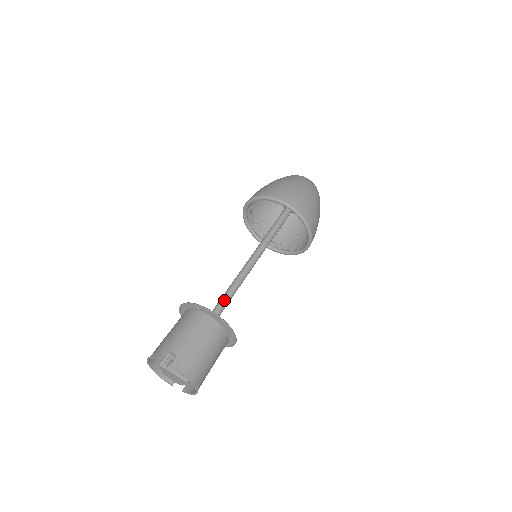
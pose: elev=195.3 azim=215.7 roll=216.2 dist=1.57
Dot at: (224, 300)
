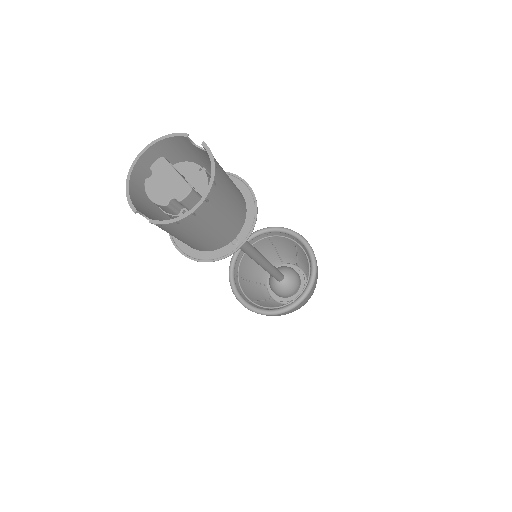
Dot at: occluded
